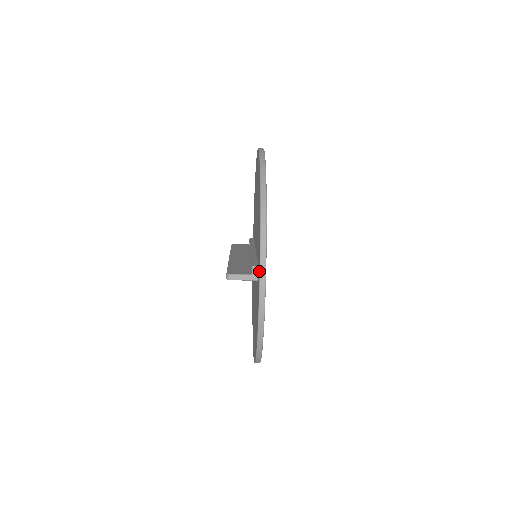
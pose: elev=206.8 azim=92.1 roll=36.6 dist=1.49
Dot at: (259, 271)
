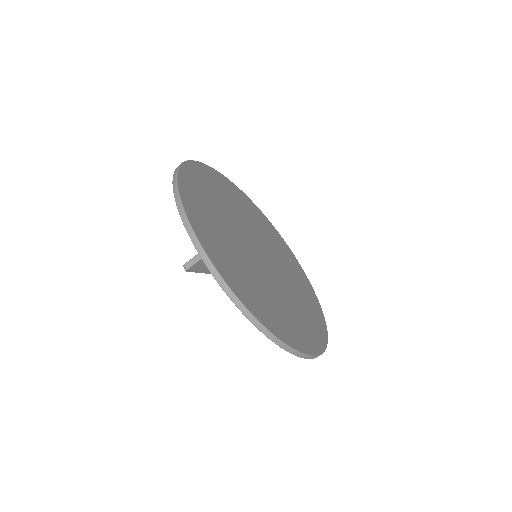
Dot at: occluded
